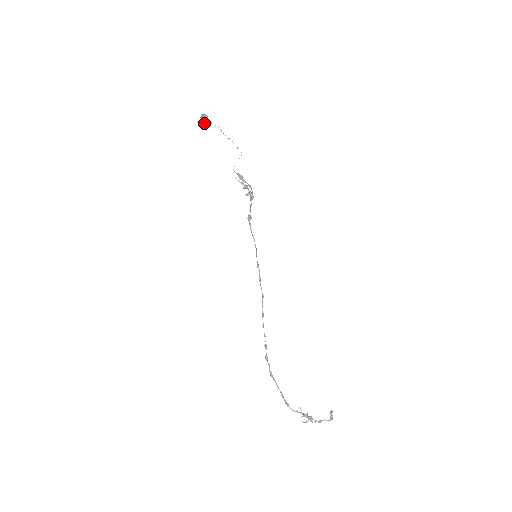
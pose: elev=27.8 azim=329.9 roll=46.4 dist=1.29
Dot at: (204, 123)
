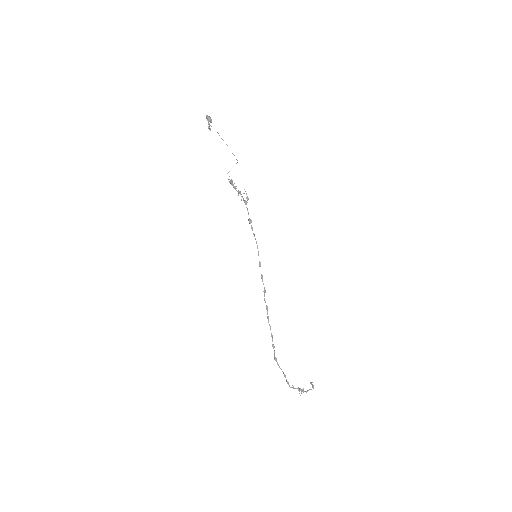
Dot at: (209, 124)
